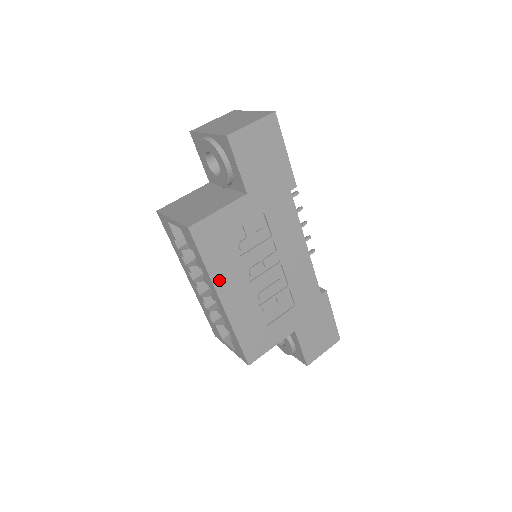
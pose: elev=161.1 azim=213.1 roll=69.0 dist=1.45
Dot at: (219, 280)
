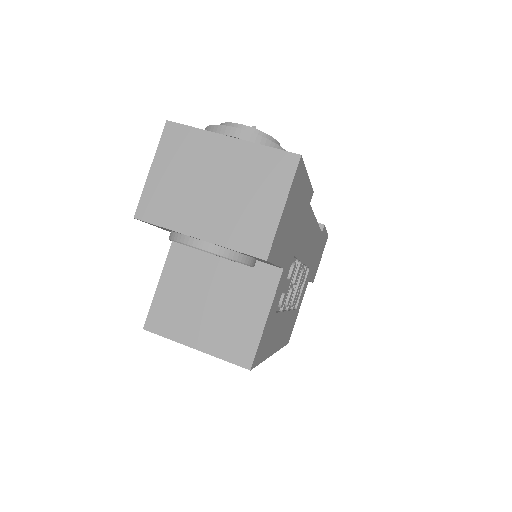
Dot at: (271, 348)
